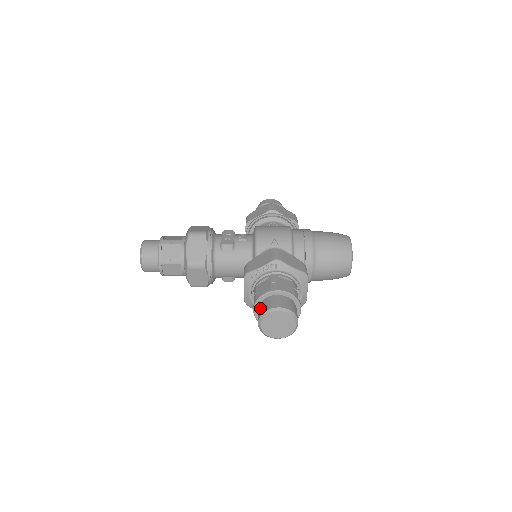
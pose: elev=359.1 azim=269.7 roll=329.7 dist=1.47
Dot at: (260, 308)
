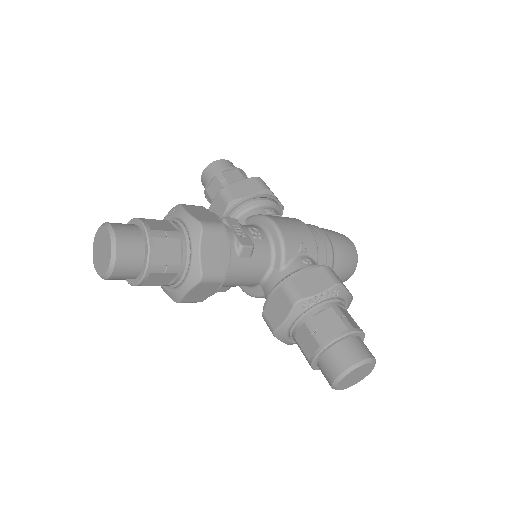
Dot at: (337, 356)
